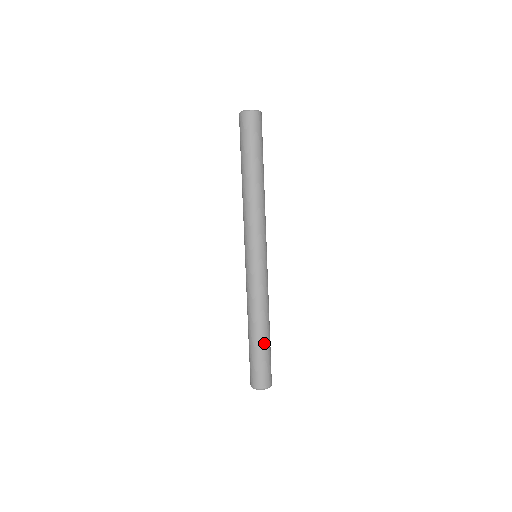
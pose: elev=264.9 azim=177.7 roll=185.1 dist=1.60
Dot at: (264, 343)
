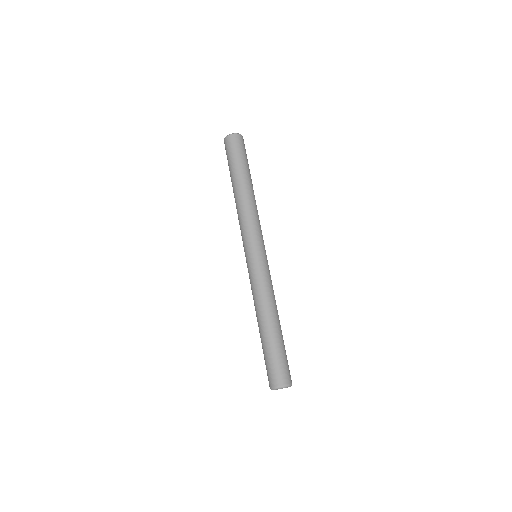
Dot at: (274, 337)
